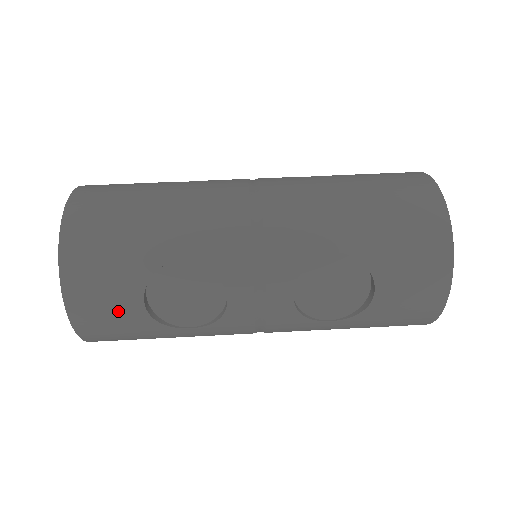
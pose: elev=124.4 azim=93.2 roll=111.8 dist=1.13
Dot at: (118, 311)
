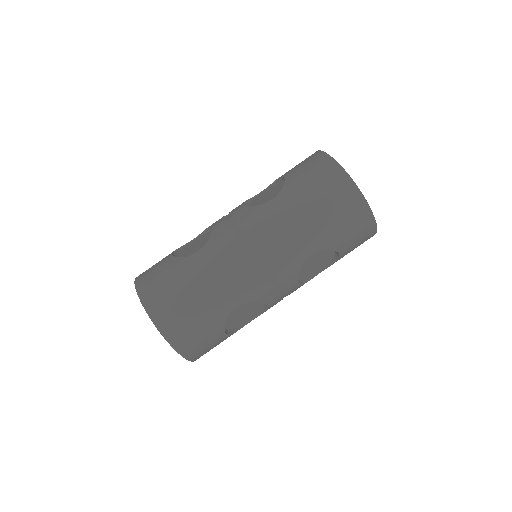
Dot at: (215, 344)
